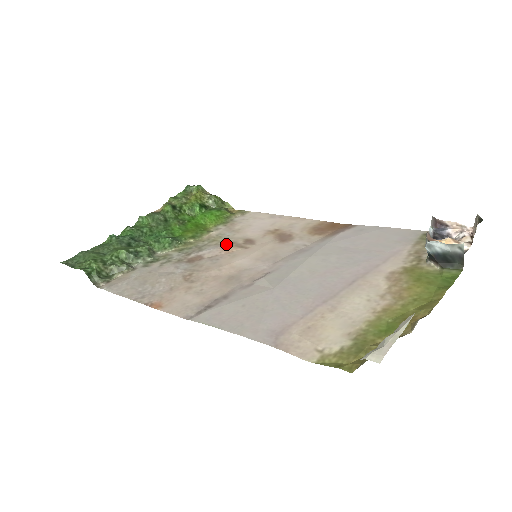
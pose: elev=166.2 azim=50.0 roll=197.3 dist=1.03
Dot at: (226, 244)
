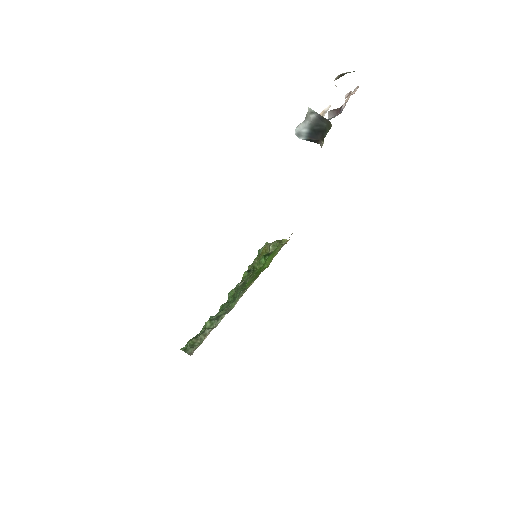
Dot at: occluded
